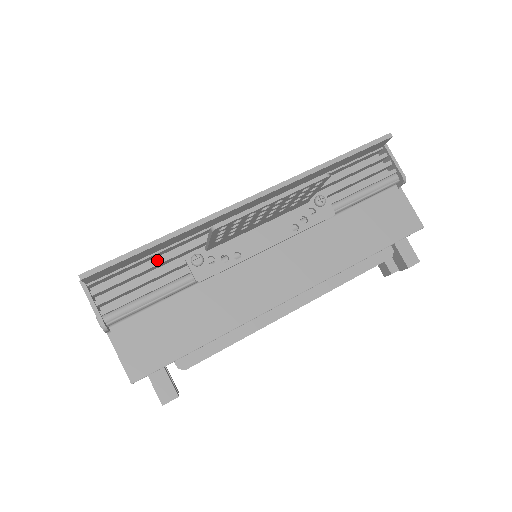
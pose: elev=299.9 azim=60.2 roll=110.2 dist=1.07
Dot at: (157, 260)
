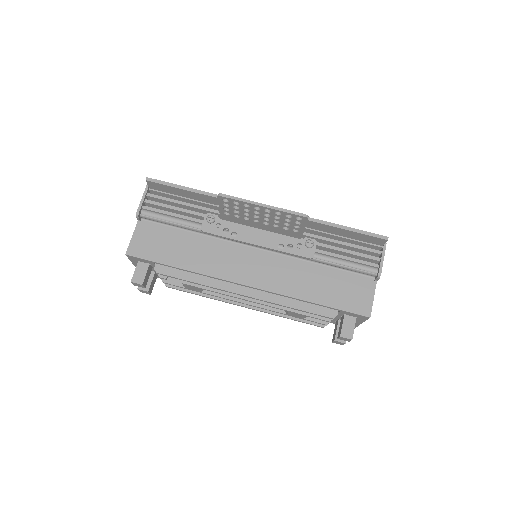
Dot at: (192, 204)
